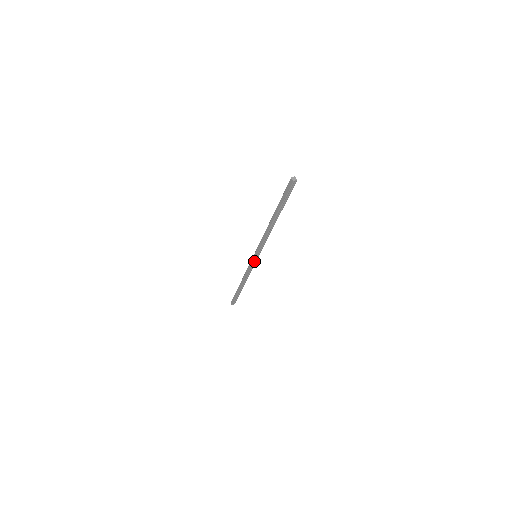
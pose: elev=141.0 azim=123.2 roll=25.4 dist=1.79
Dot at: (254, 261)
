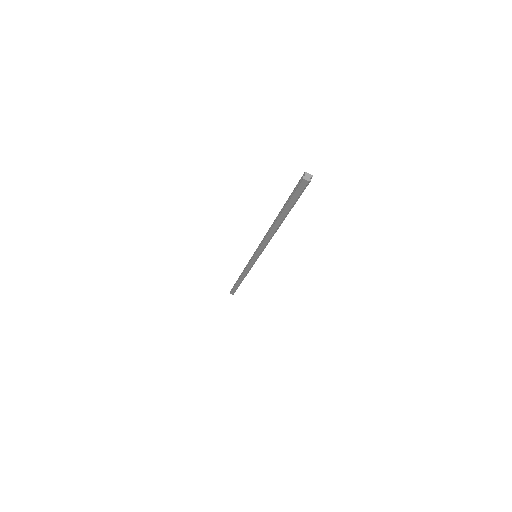
Dot at: (255, 261)
